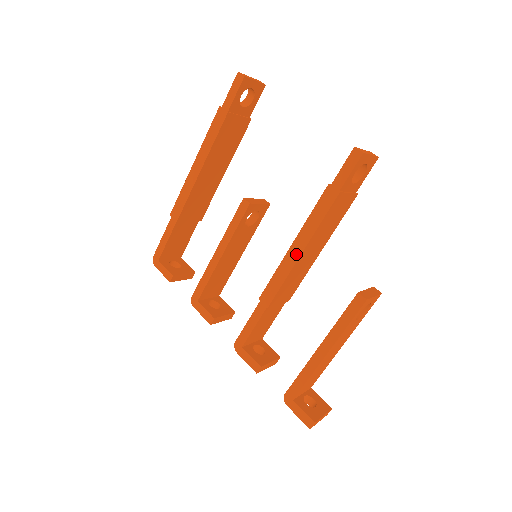
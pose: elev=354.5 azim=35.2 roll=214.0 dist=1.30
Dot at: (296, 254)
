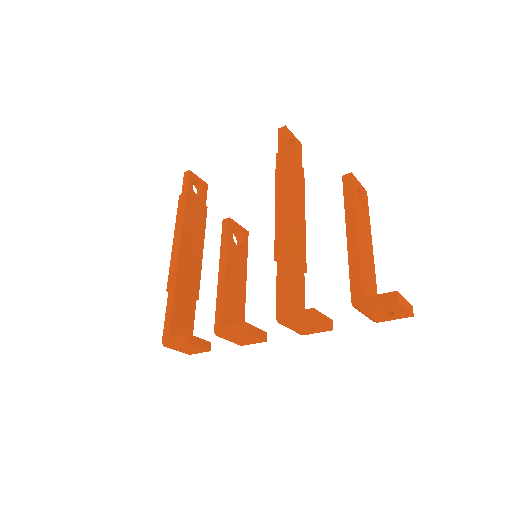
Dot at: (282, 204)
